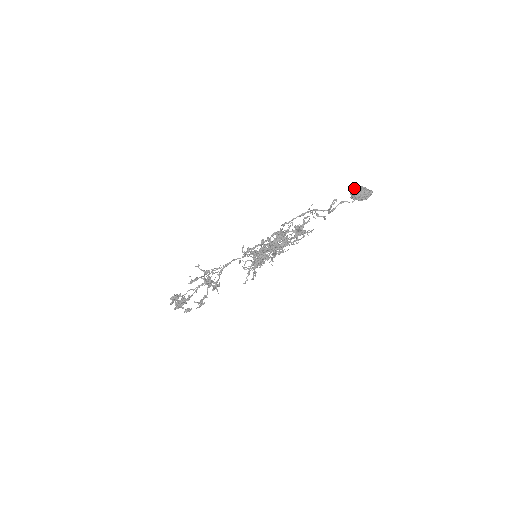
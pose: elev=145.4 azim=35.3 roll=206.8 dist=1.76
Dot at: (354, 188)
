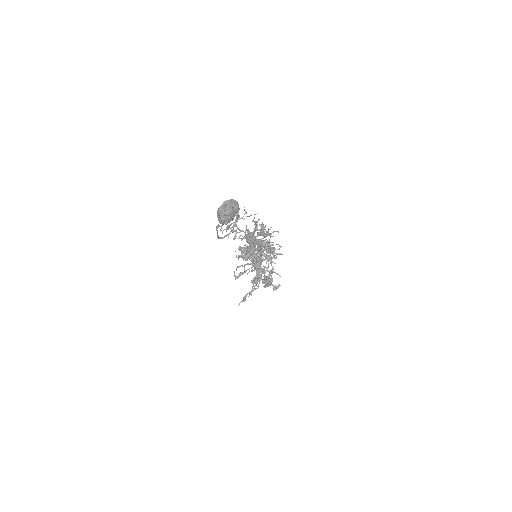
Dot at: occluded
